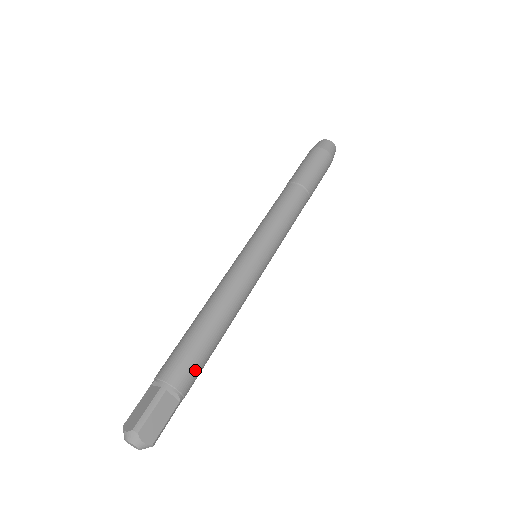
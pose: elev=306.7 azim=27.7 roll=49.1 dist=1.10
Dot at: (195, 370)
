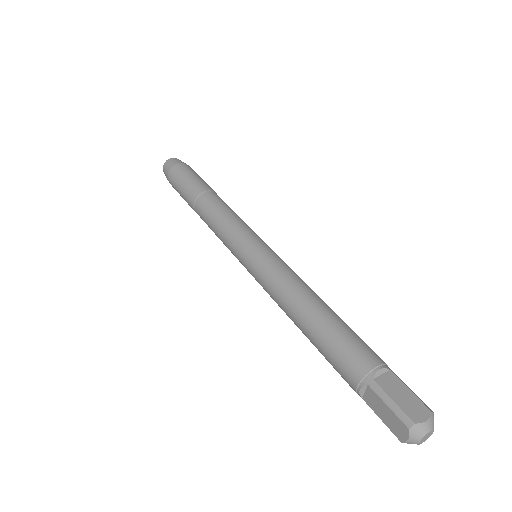
Dot at: occluded
